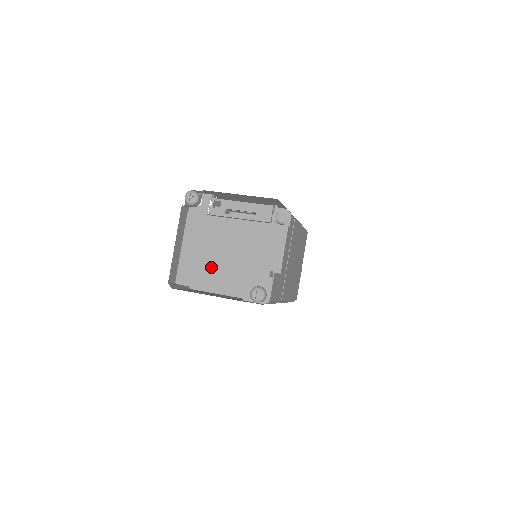
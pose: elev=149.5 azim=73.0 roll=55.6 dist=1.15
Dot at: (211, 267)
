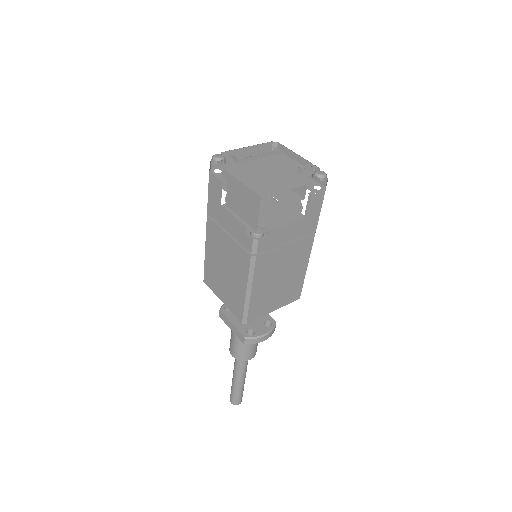
Dot at: (274, 181)
